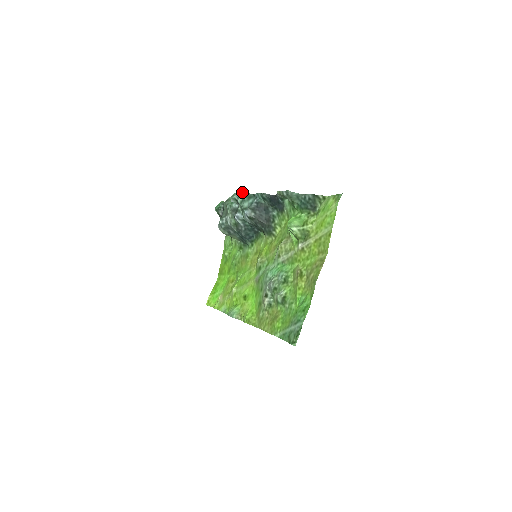
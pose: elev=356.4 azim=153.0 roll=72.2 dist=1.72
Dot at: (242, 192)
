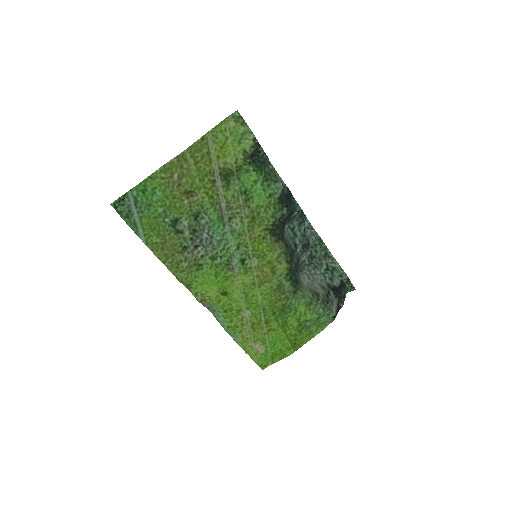
Dot at: occluded
